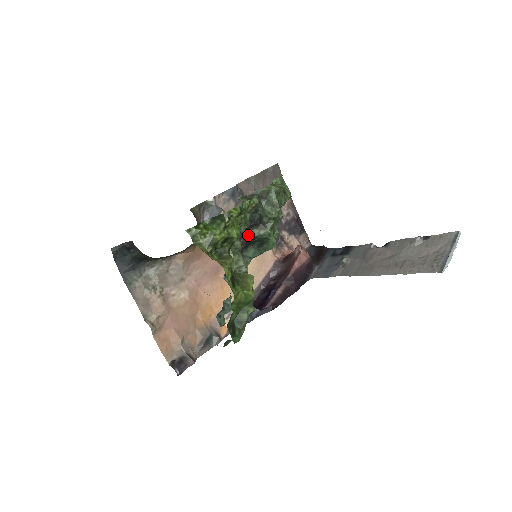
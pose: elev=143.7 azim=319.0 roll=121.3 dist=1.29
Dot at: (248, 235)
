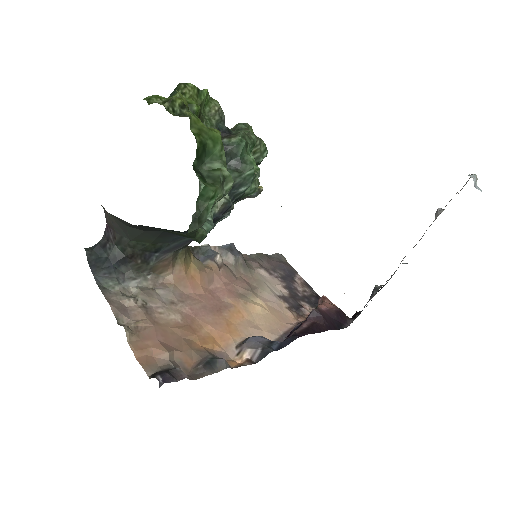
Dot at: occluded
